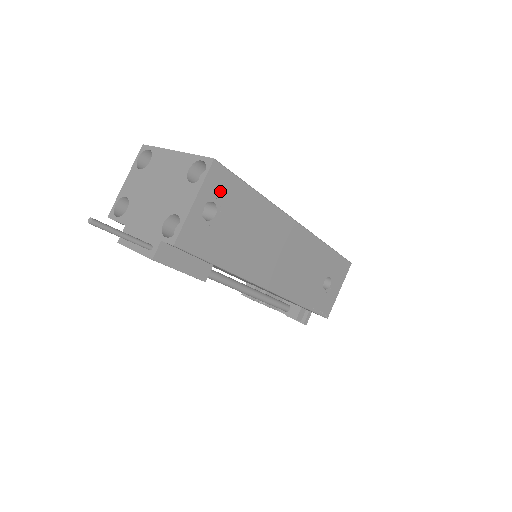
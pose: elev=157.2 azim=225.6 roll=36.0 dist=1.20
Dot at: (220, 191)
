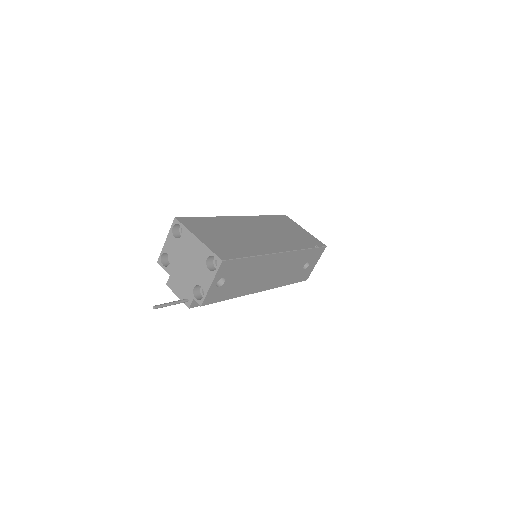
Dot at: (227, 271)
